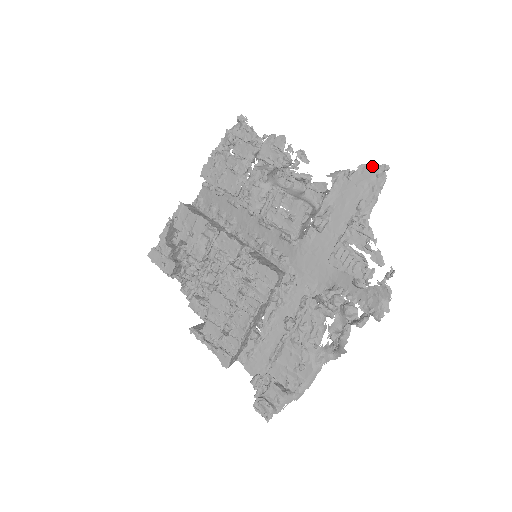
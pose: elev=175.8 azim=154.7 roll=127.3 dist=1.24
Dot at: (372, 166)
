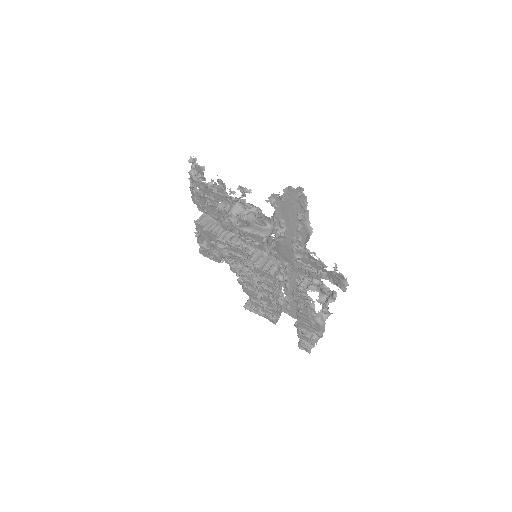
Dot at: (292, 189)
